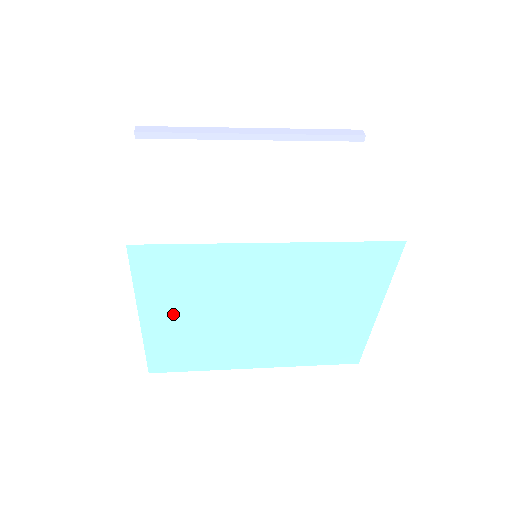
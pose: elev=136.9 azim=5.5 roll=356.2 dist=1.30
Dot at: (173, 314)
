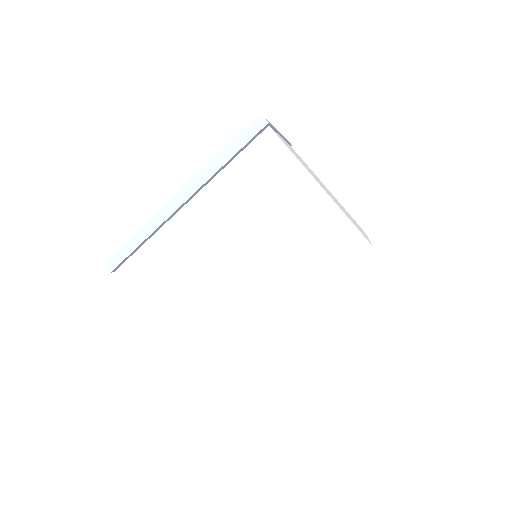
Dot at: occluded
